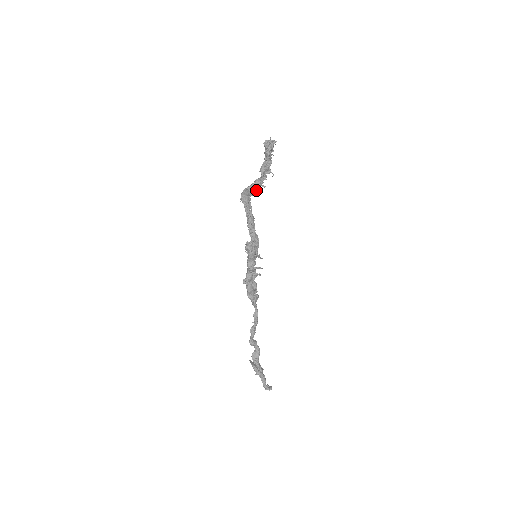
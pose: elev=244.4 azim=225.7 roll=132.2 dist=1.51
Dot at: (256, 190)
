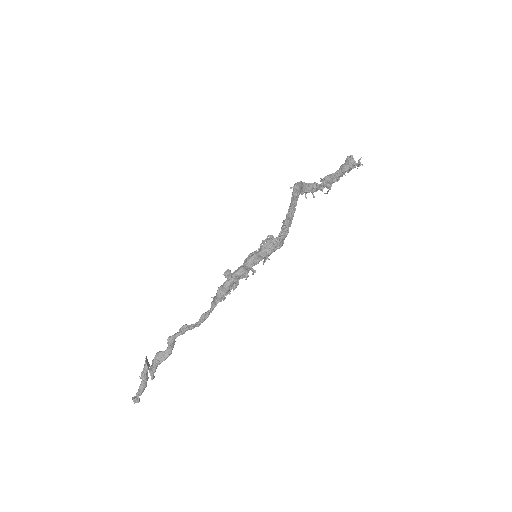
Dot at: (306, 192)
